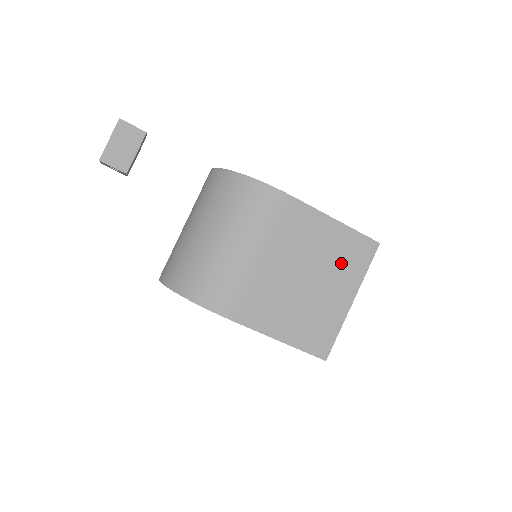
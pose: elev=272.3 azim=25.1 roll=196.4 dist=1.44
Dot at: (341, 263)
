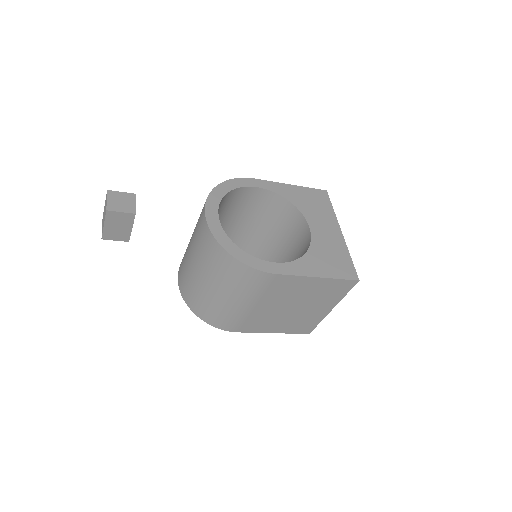
Dot at: (323, 296)
